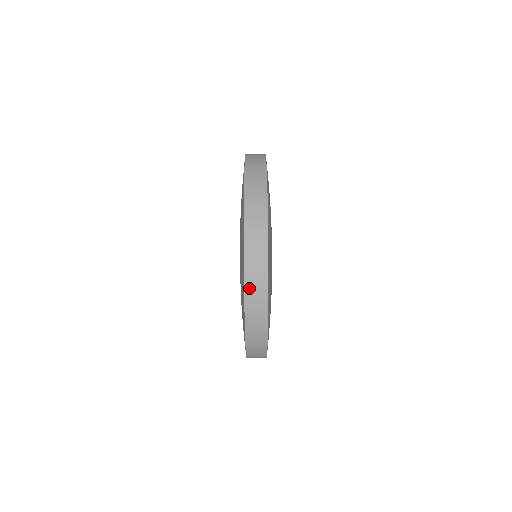
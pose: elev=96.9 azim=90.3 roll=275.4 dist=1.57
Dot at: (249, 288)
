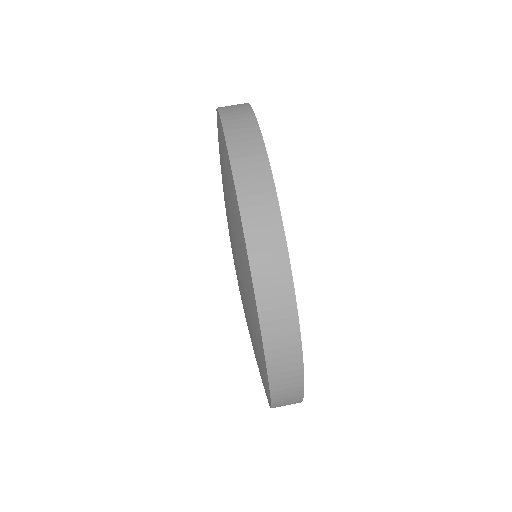
Dot at: (273, 359)
